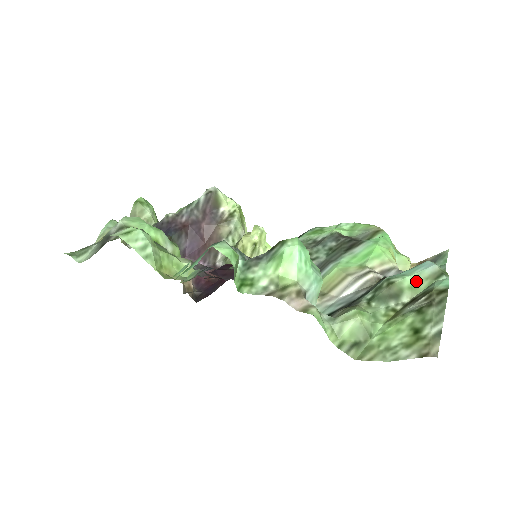
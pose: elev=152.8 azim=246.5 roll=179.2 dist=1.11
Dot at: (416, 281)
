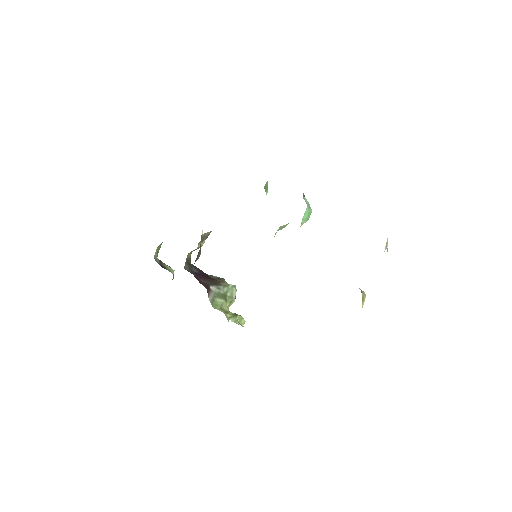
Dot at: occluded
